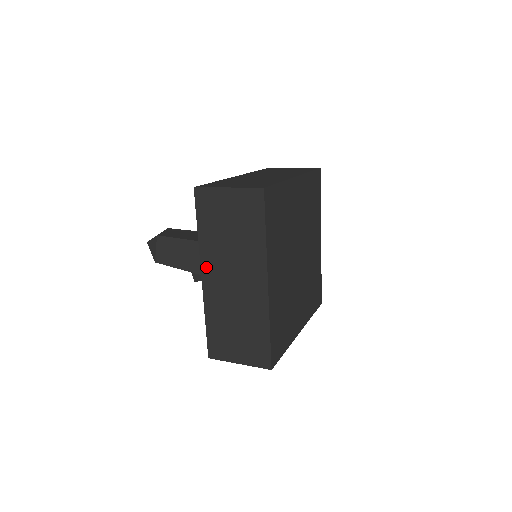
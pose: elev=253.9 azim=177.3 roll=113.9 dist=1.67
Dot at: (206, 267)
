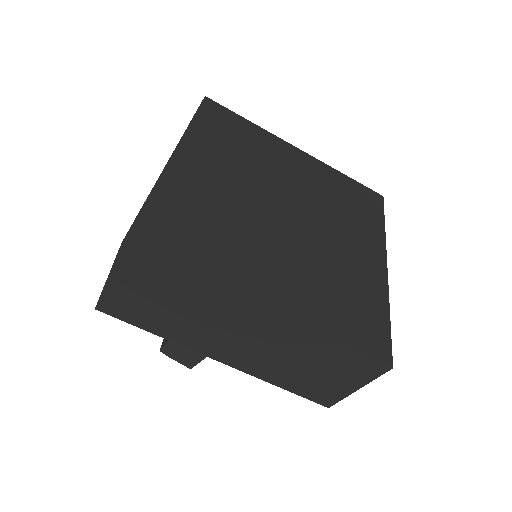
Dot at: (207, 351)
